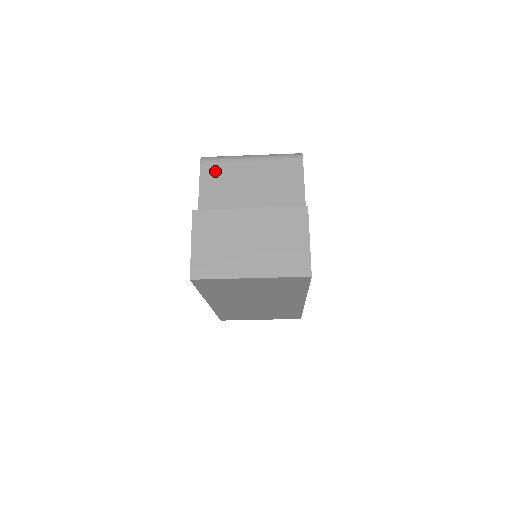
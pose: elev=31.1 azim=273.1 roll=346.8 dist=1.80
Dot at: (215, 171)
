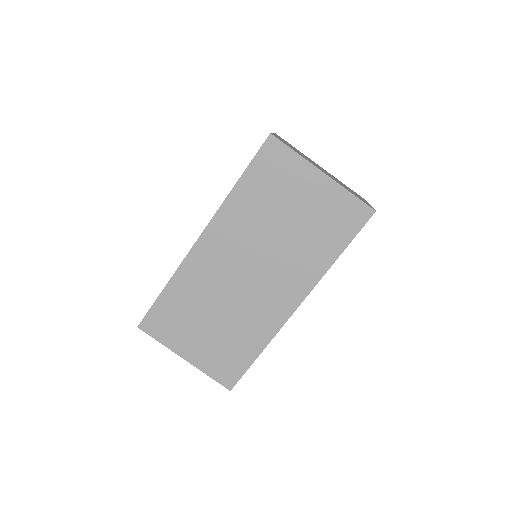
Dot at: occluded
